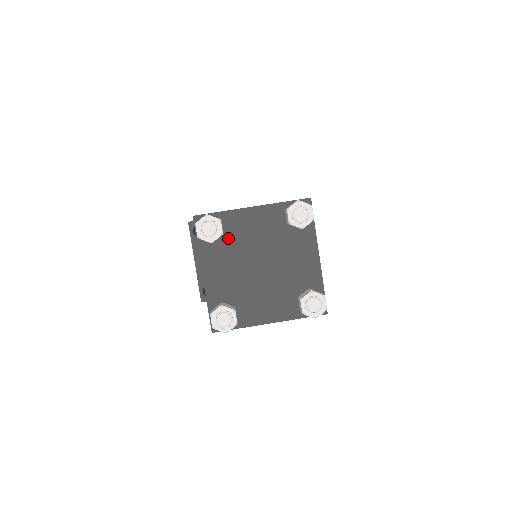
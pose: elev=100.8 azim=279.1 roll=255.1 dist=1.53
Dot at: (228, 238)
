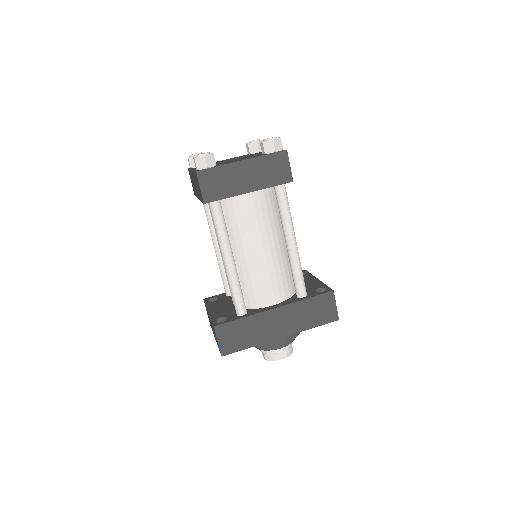
Dot at: occluded
